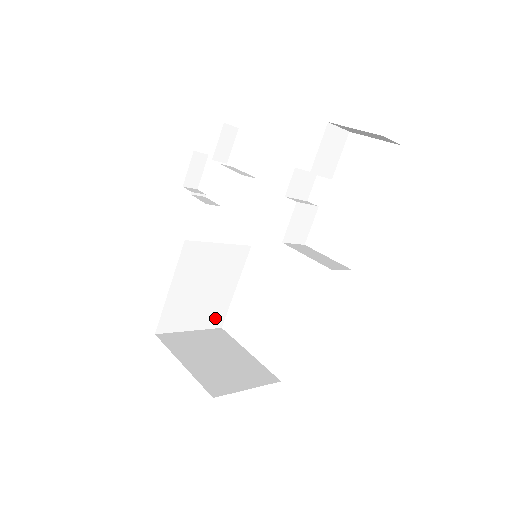
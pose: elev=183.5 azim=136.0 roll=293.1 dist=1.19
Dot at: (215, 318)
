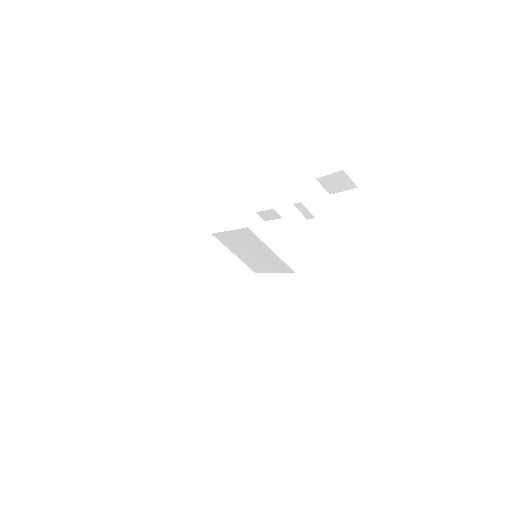
Dot at: (213, 318)
